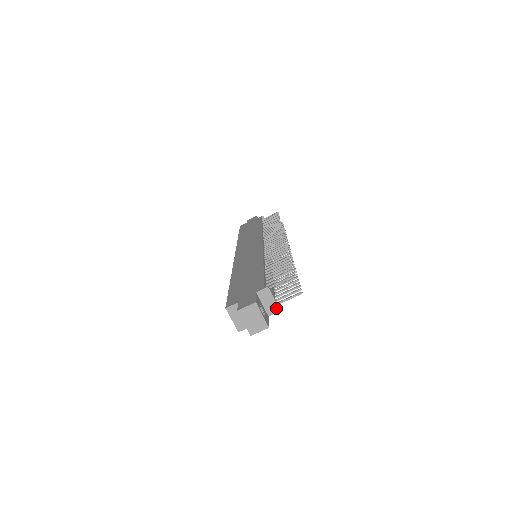
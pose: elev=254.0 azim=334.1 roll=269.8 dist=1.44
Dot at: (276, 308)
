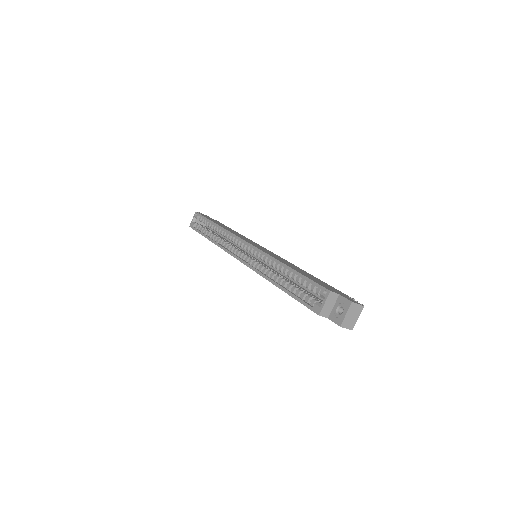
Dot at: occluded
